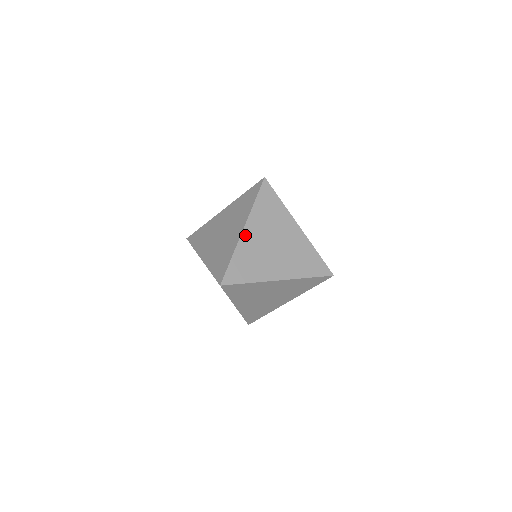
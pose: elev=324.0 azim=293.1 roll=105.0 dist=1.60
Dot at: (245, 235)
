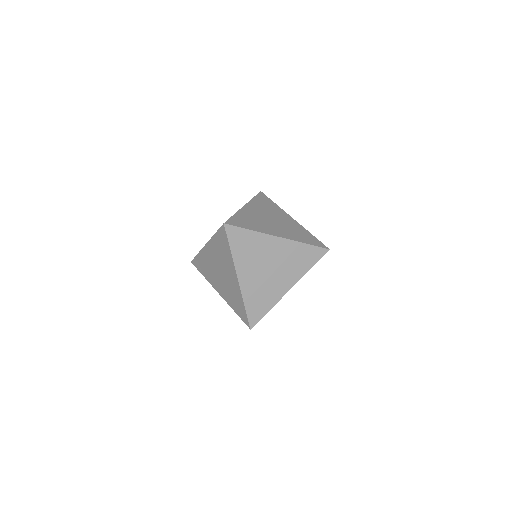
Dot at: (246, 208)
